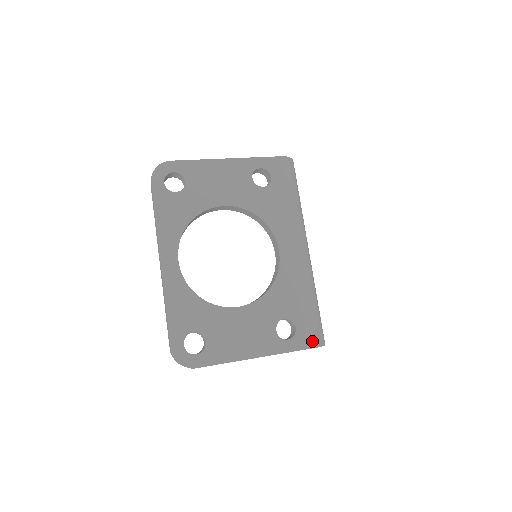
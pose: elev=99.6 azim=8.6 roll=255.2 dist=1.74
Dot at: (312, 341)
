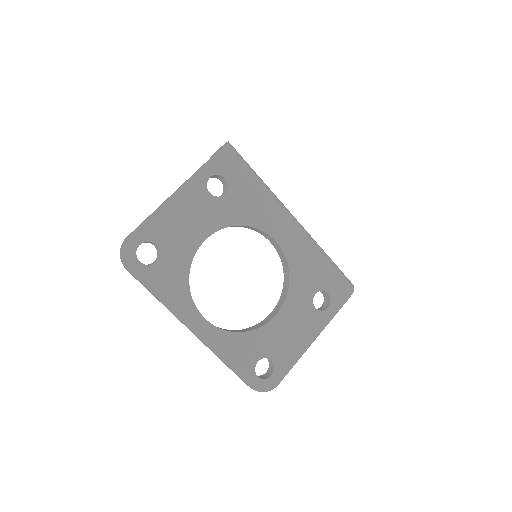
Dot at: (345, 293)
